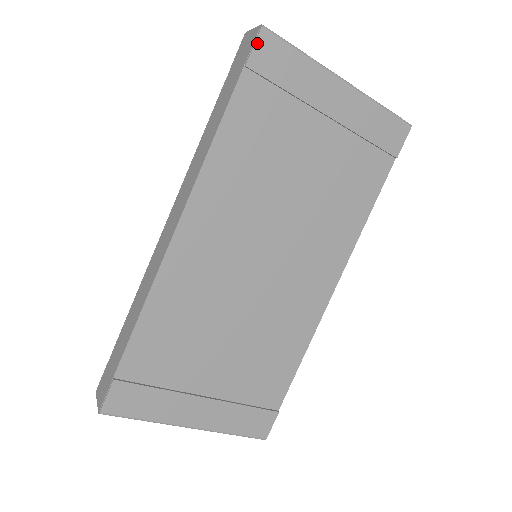
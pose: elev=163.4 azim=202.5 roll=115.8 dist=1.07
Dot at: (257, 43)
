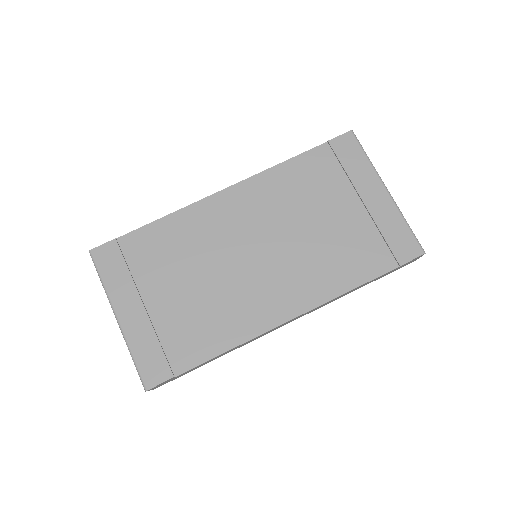
Dot at: (343, 136)
